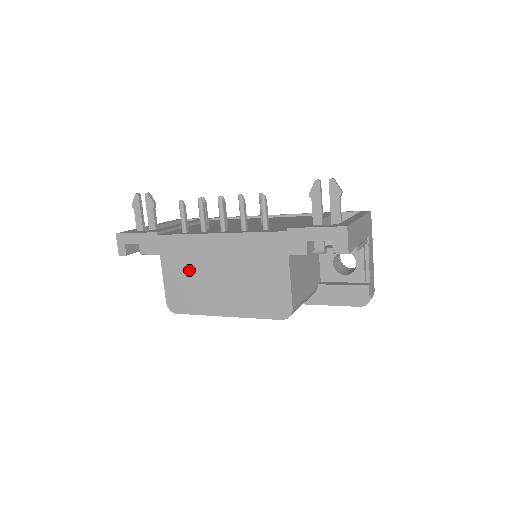
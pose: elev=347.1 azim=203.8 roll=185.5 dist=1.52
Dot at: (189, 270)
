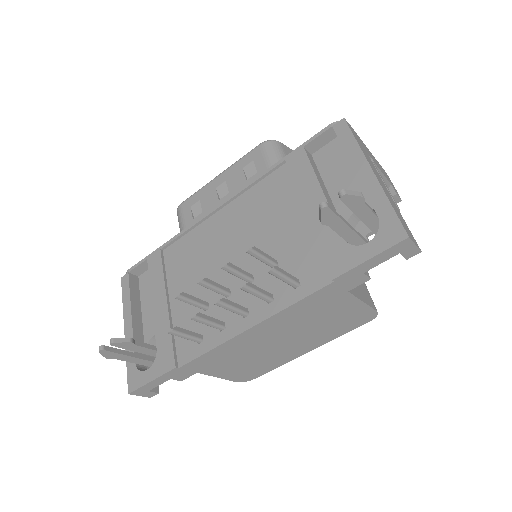
Dot at: (241, 360)
